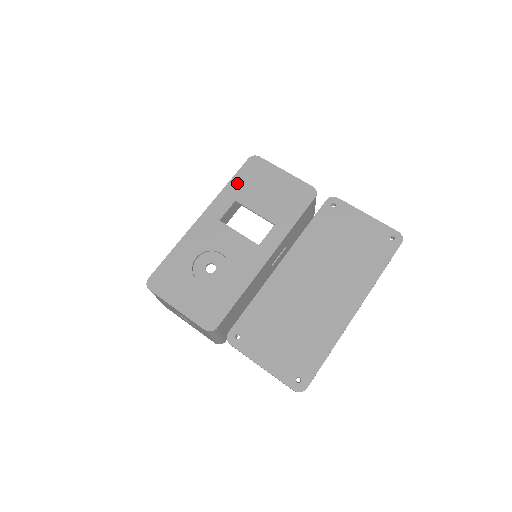
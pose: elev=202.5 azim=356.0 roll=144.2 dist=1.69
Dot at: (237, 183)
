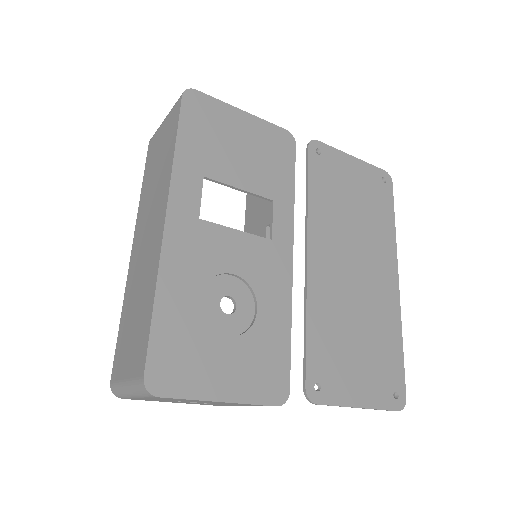
Dot at: (189, 144)
